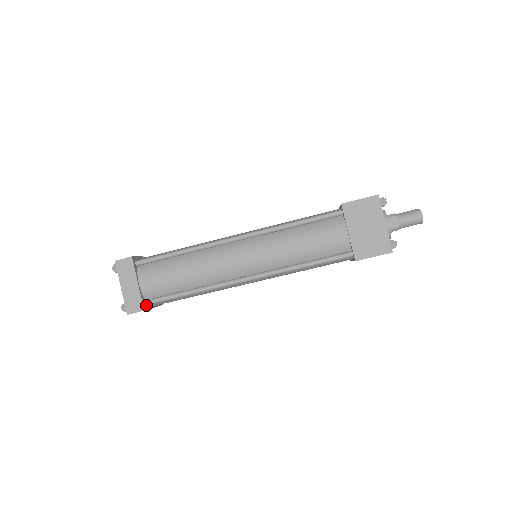
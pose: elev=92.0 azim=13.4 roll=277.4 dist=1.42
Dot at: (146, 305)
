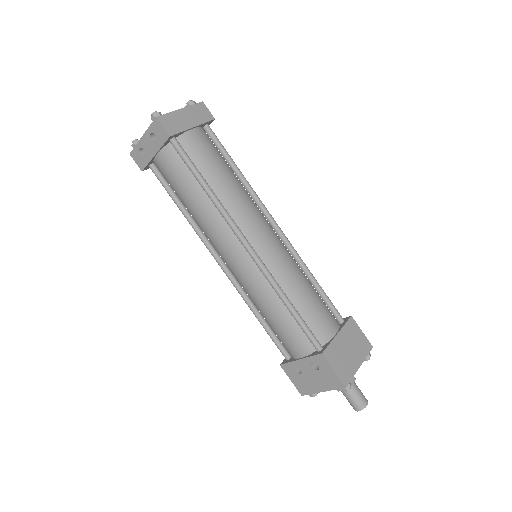
Dot at: (169, 140)
